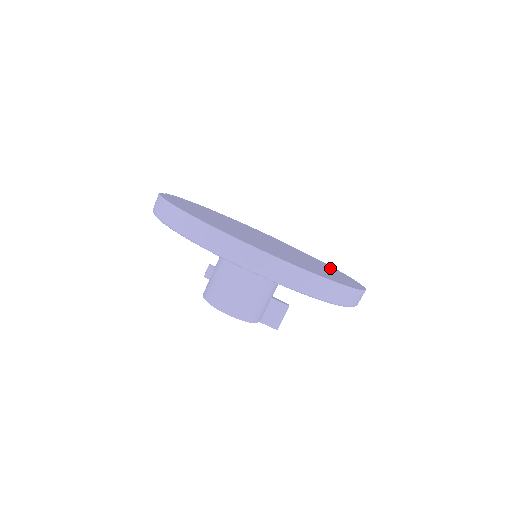
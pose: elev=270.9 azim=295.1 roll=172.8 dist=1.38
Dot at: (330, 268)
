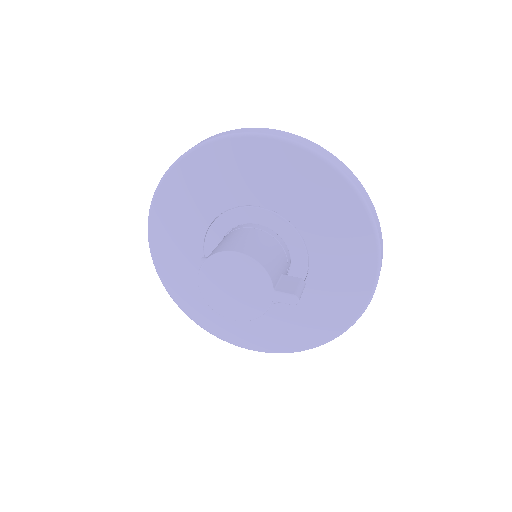
Dot at: occluded
